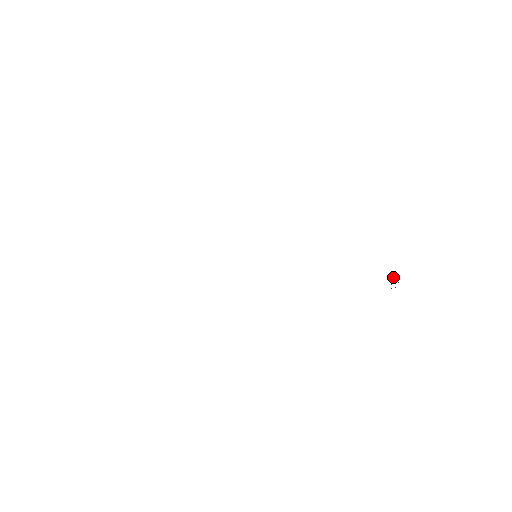
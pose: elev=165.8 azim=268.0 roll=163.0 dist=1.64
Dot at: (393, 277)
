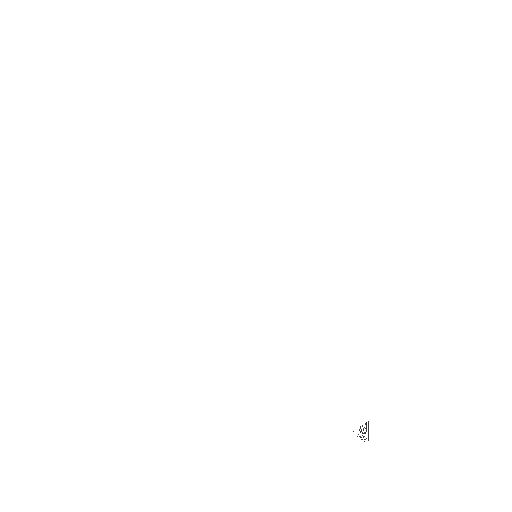
Dot at: occluded
